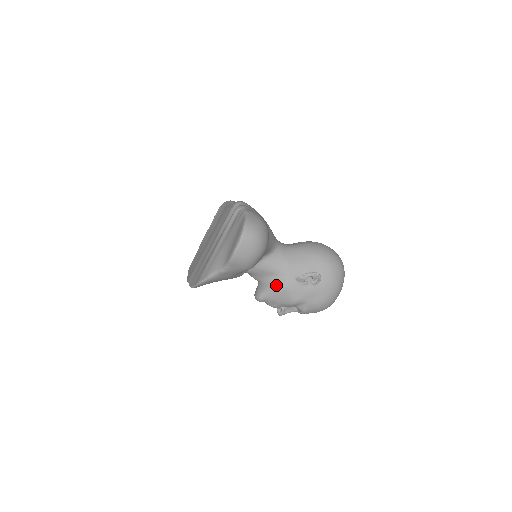
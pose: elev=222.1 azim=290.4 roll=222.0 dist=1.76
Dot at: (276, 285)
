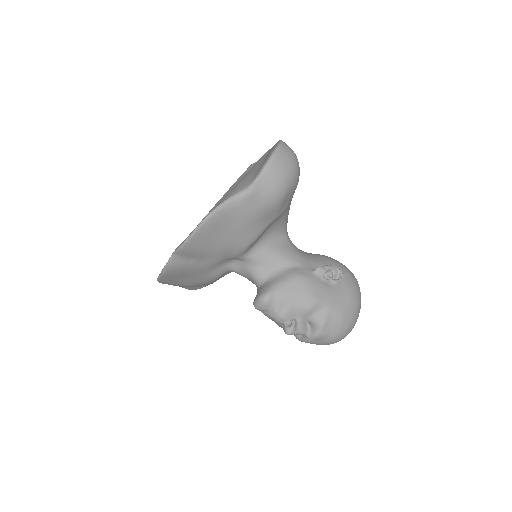
Dot at: (290, 275)
